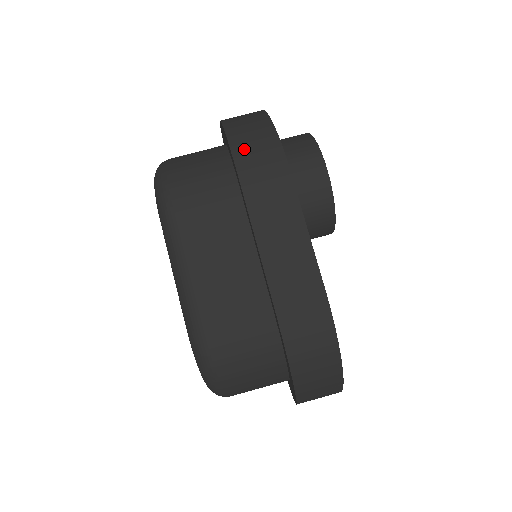
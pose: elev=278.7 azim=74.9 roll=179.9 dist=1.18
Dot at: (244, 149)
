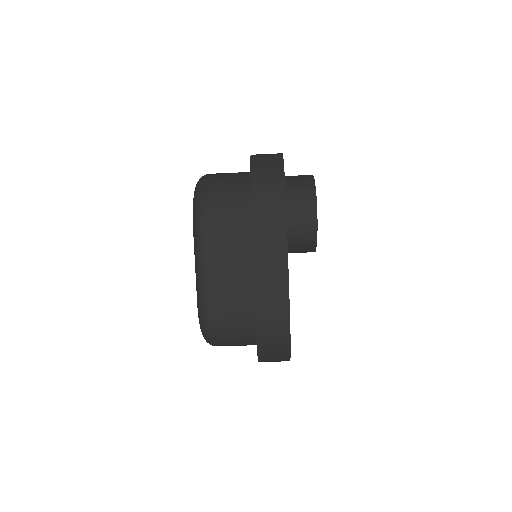
Dot at: (259, 199)
